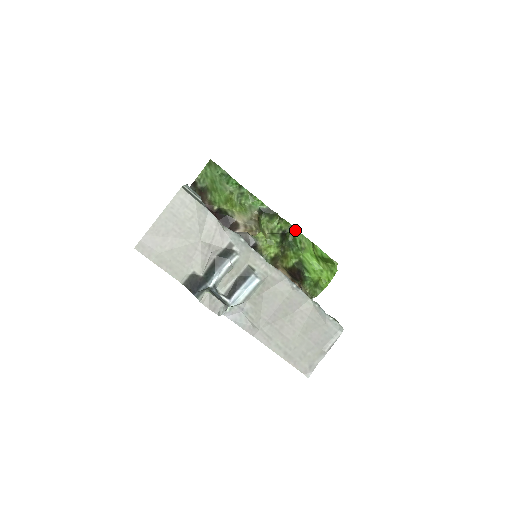
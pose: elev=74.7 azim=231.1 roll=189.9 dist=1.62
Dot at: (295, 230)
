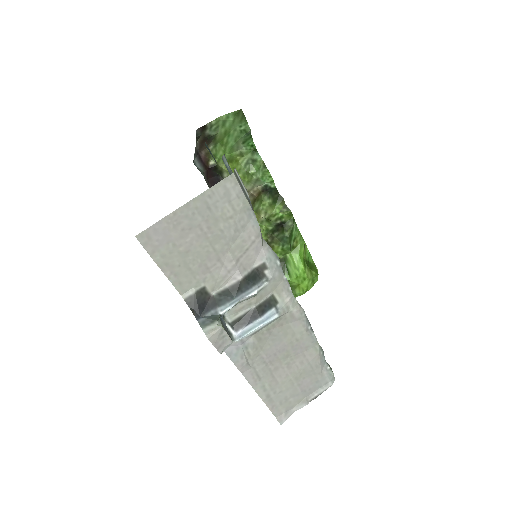
Dot at: (295, 225)
